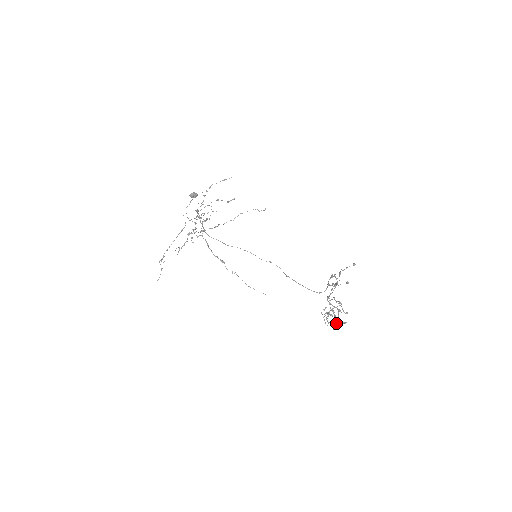
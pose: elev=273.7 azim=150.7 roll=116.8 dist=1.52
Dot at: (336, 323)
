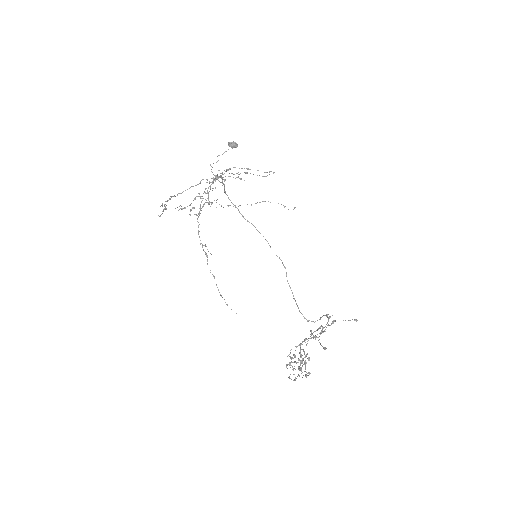
Dot at: (299, 368)
